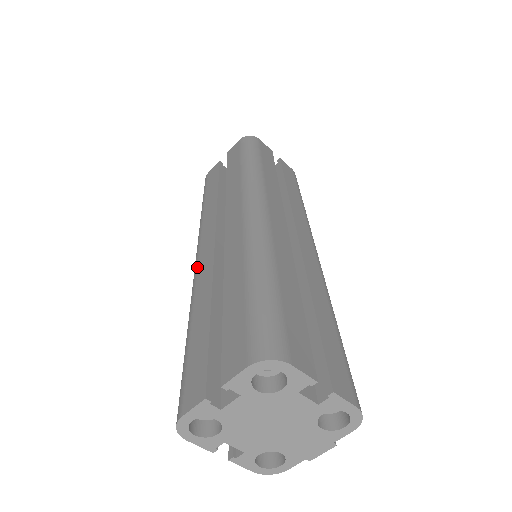
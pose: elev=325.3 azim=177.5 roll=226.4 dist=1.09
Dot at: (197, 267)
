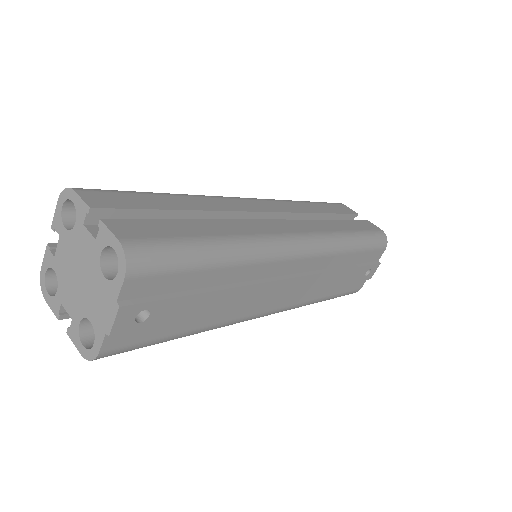
Dot at: occluded
